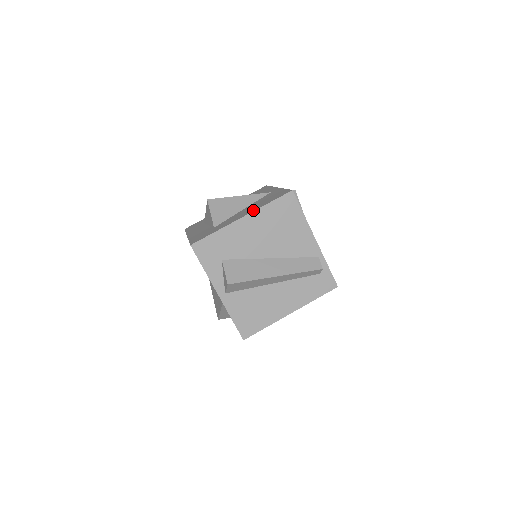
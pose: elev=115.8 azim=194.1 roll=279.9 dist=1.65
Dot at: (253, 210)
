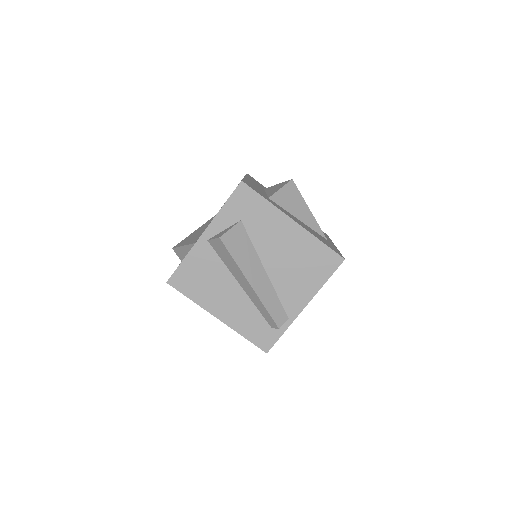
Dot at: occluded
